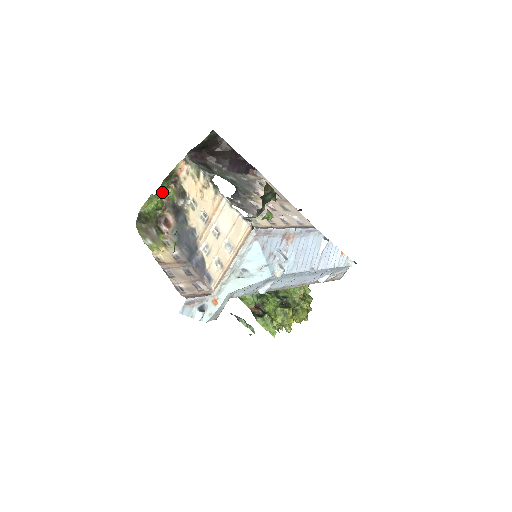
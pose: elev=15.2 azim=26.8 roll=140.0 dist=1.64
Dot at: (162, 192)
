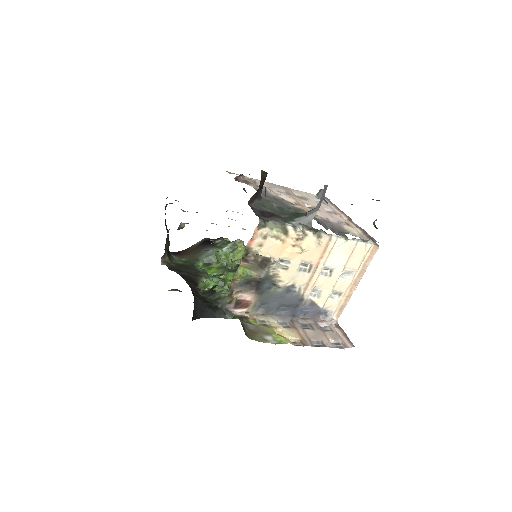
Dot at: occluded
